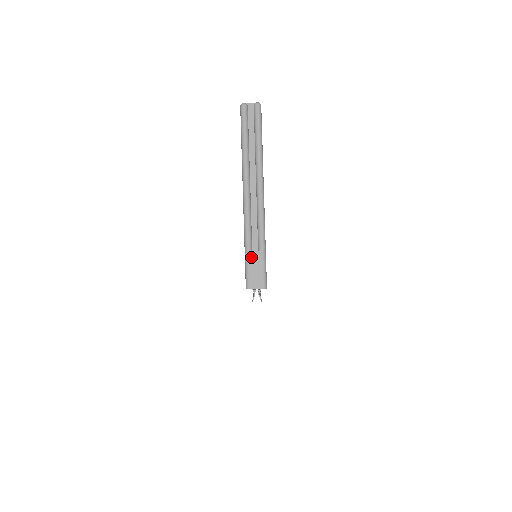
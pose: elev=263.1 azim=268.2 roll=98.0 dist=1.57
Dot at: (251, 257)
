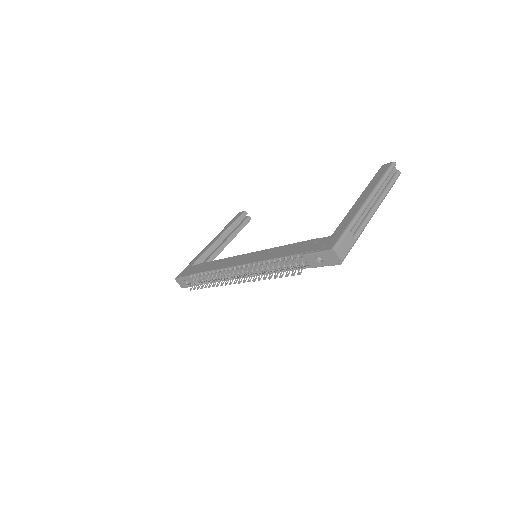
Dot at: (349, 235)
